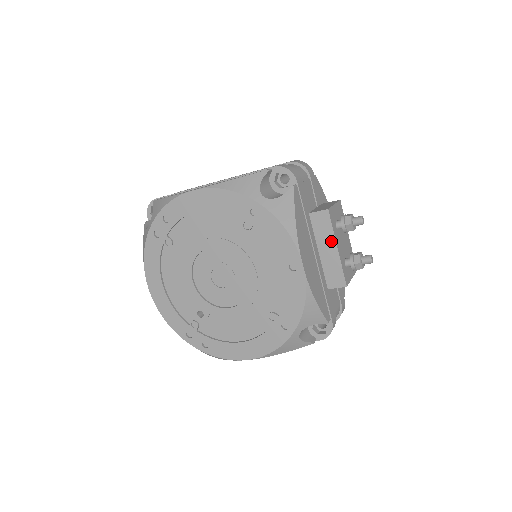
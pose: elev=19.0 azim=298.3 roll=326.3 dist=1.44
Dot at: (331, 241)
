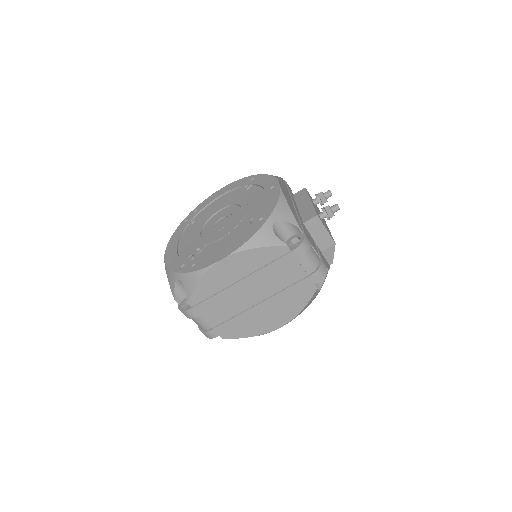
Dot at: (307, 199)
